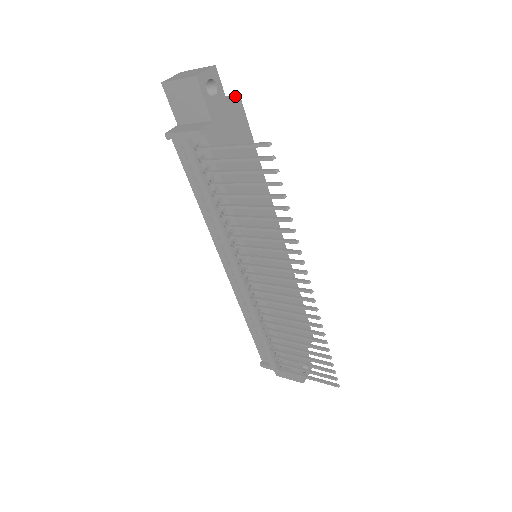
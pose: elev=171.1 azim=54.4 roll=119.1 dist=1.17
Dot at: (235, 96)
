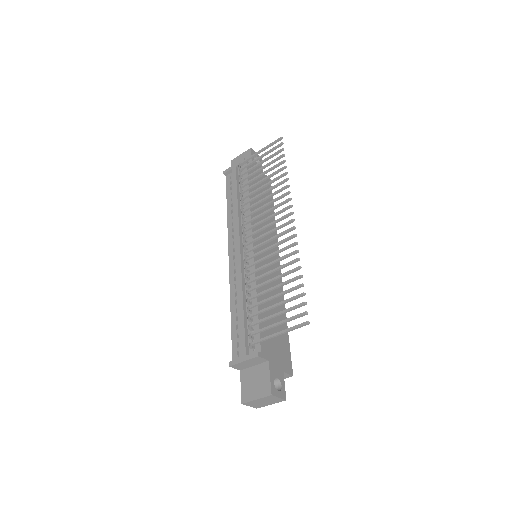
Dot at: occluded
